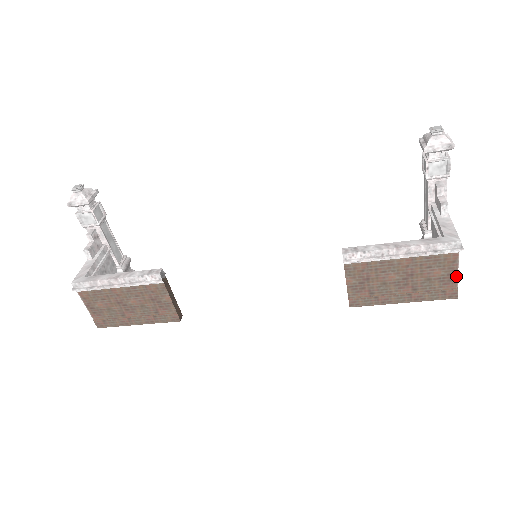
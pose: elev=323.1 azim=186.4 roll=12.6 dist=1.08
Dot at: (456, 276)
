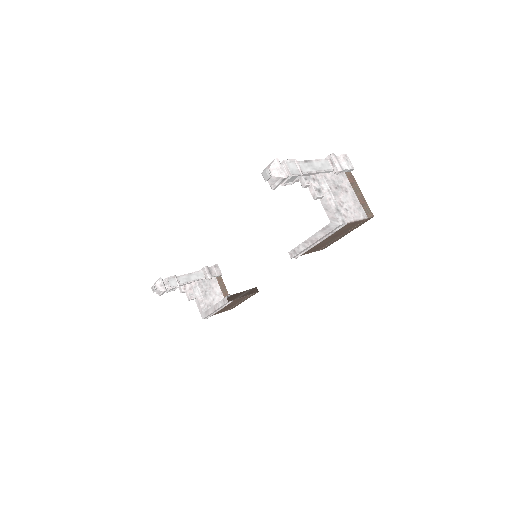
Dot at: (359, 221)
